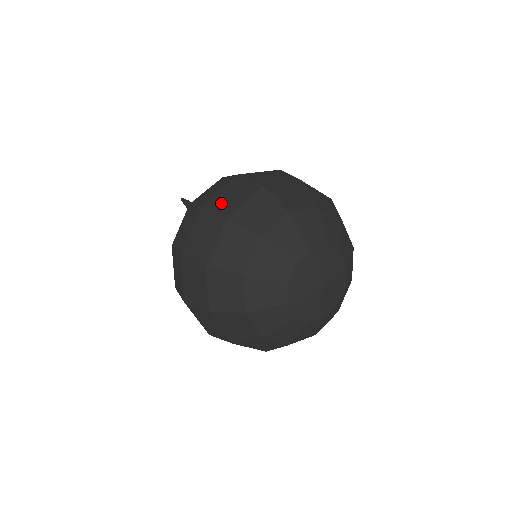
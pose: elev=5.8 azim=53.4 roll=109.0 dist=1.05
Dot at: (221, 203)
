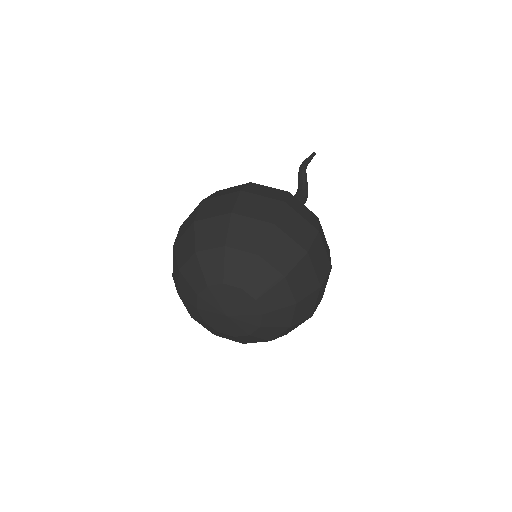
Dot at: (181, 229)
